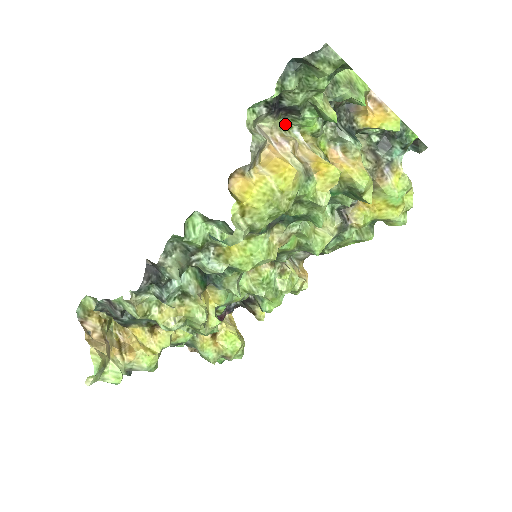
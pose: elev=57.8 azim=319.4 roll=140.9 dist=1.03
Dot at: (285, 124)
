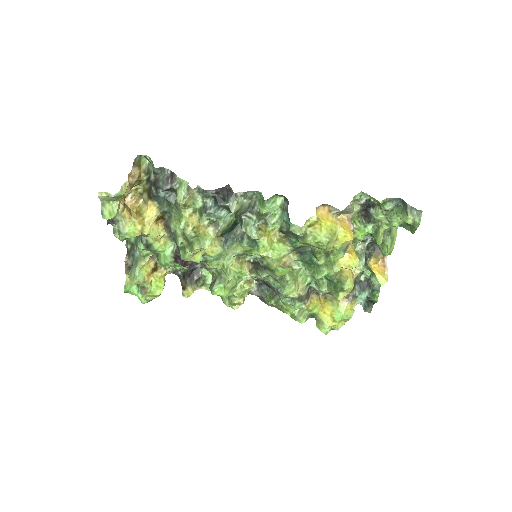
Dot at: (354, 219)
